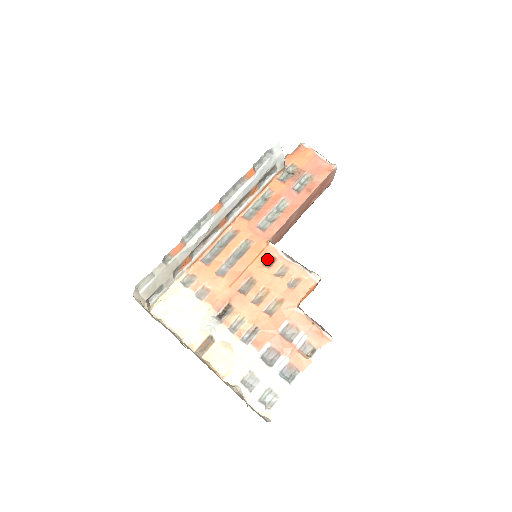
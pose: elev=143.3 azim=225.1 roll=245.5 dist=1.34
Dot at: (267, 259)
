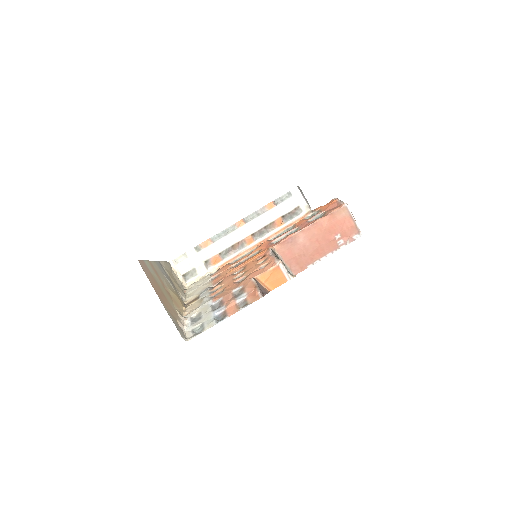
Dot at: occluded
